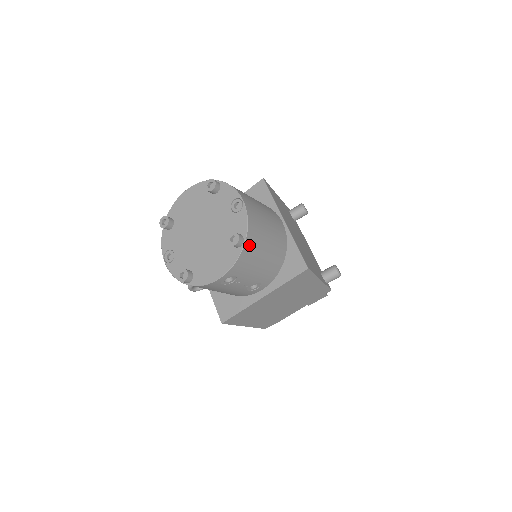
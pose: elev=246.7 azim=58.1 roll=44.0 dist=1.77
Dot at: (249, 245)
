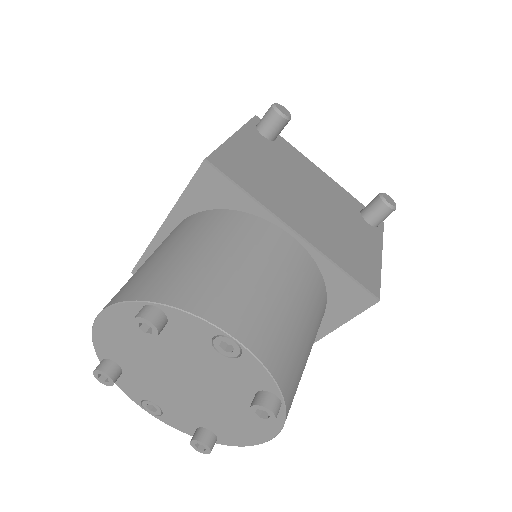
Dot at: (289, 389)
